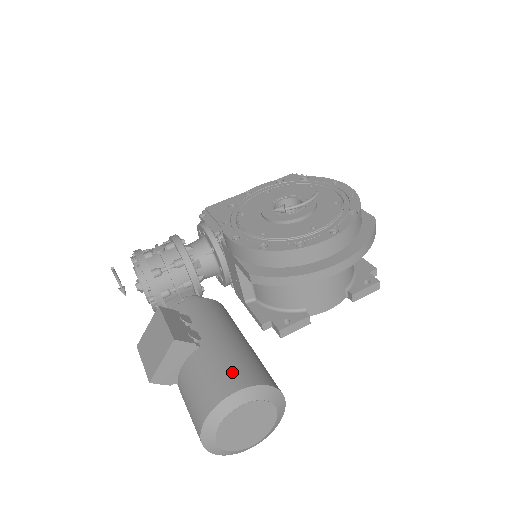
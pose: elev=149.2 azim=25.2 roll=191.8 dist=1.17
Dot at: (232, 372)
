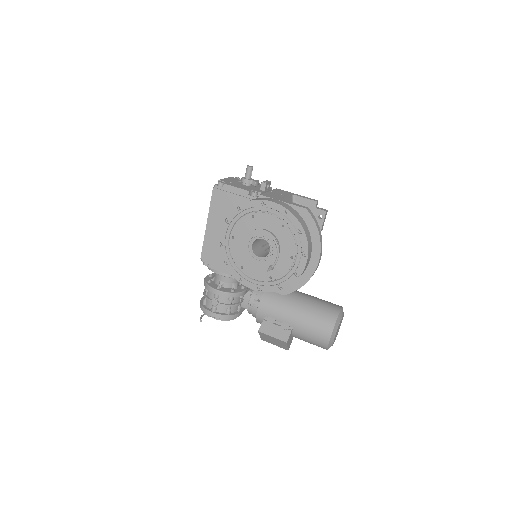
Dot at: (320, 331)
